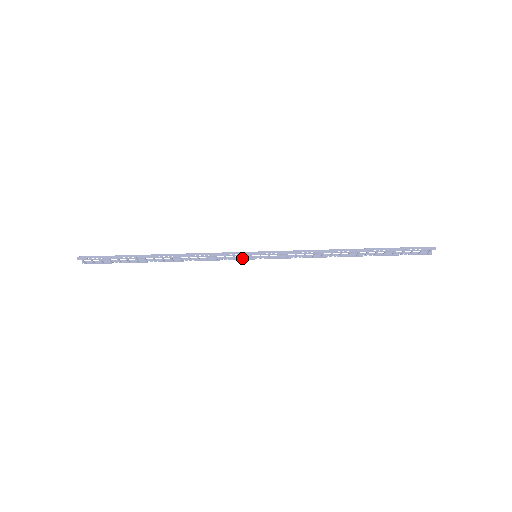
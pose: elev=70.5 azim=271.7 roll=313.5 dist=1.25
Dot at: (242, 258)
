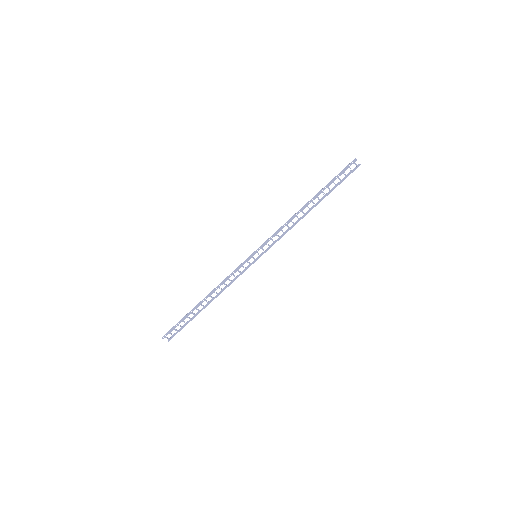
Dot at: (250, 264)
